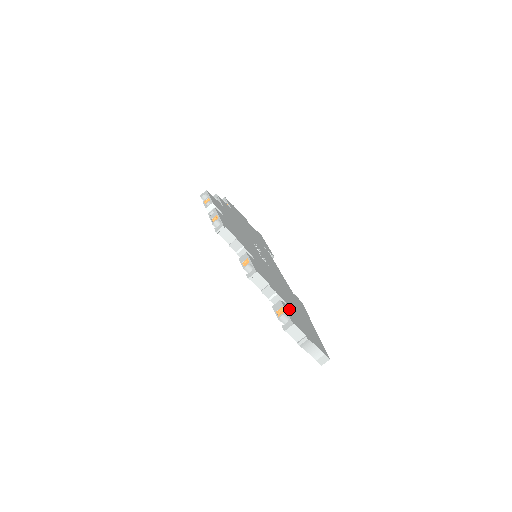
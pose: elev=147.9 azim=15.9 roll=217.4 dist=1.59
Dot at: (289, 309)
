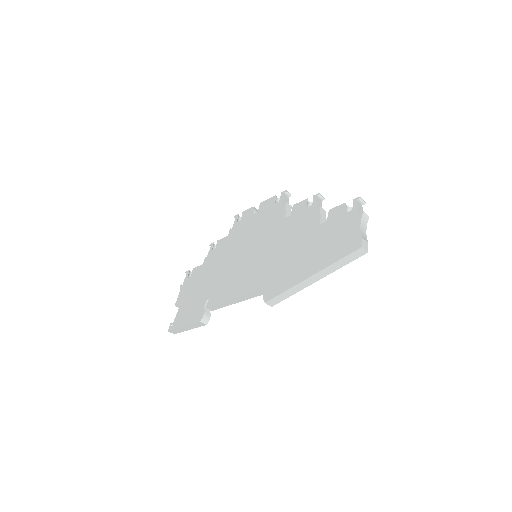
Dot at: occluded
